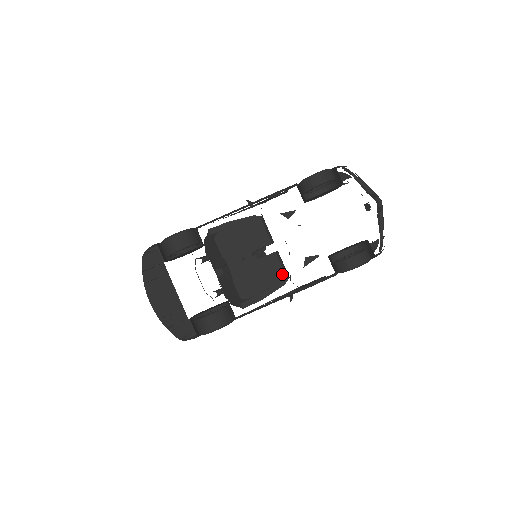
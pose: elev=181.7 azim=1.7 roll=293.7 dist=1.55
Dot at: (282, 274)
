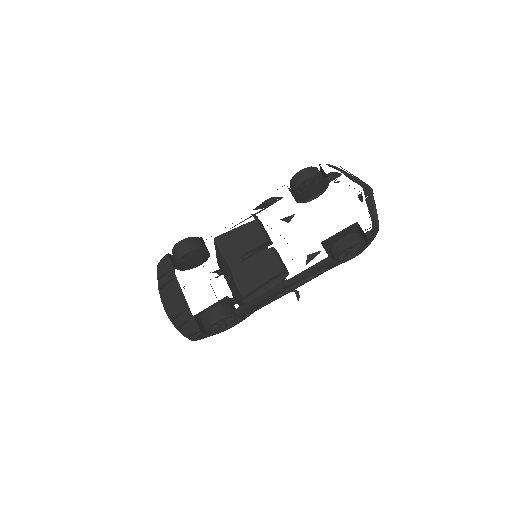
Dot at: (278, 267)
